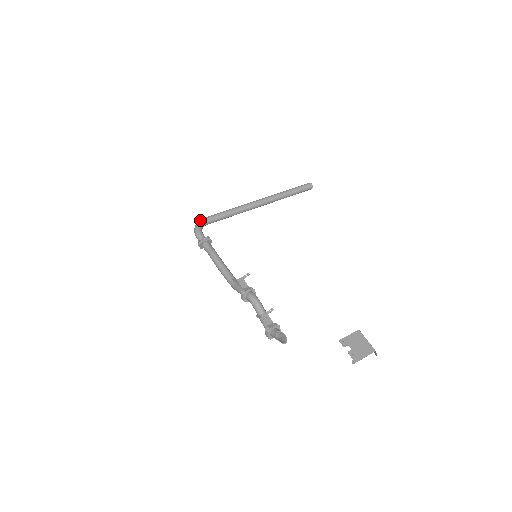
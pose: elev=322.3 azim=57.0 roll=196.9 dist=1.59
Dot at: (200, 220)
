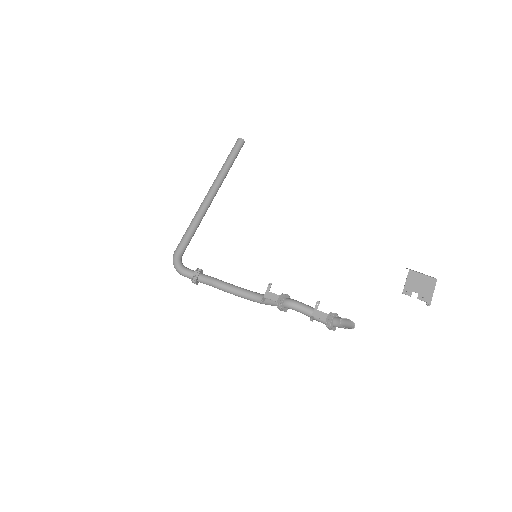
Dot at: (174, 257)
